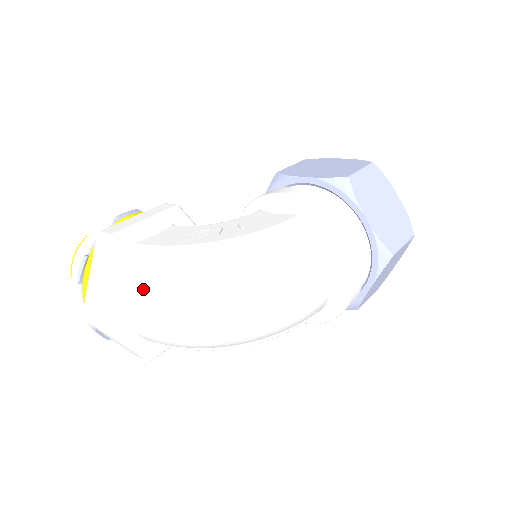
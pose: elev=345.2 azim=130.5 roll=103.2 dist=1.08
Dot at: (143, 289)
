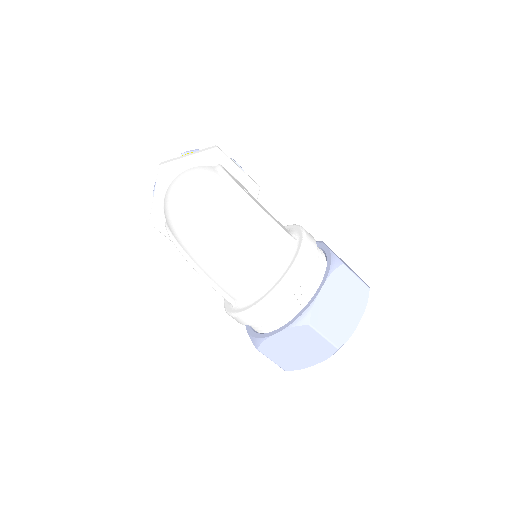
Dot at: (194, 173)
